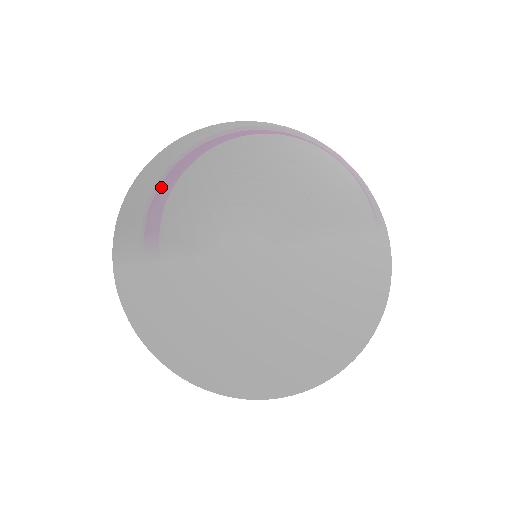
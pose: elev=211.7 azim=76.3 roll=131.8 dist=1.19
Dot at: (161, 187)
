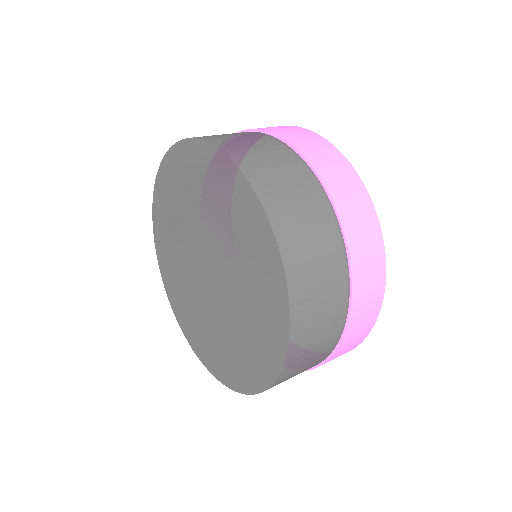
Dot at: (168, 183)
